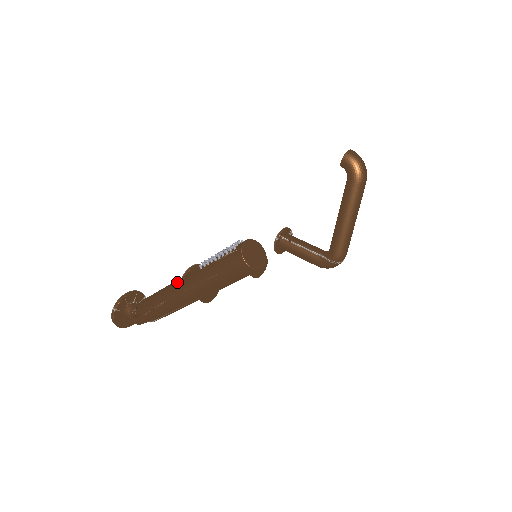
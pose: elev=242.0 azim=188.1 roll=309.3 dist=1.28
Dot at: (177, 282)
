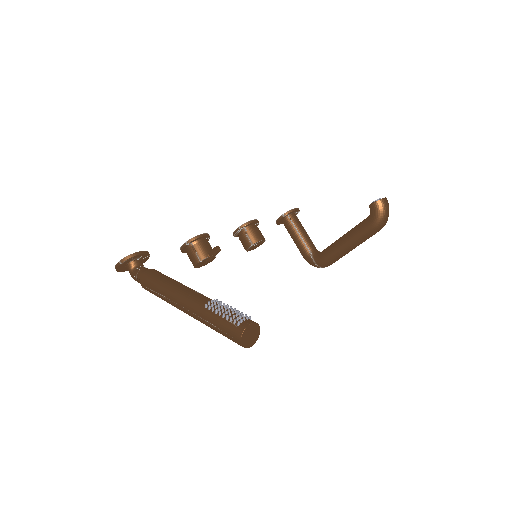
Dot at: (182, 294)
